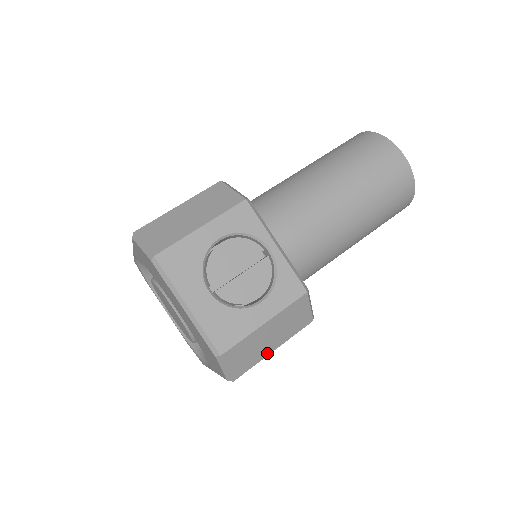
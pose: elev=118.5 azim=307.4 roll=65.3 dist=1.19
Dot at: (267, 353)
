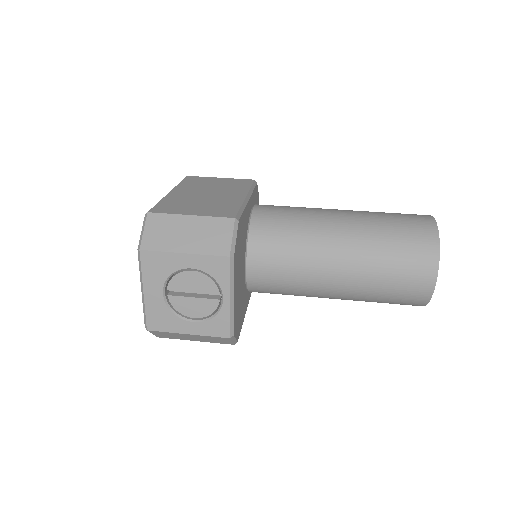
Dot at: occluded
